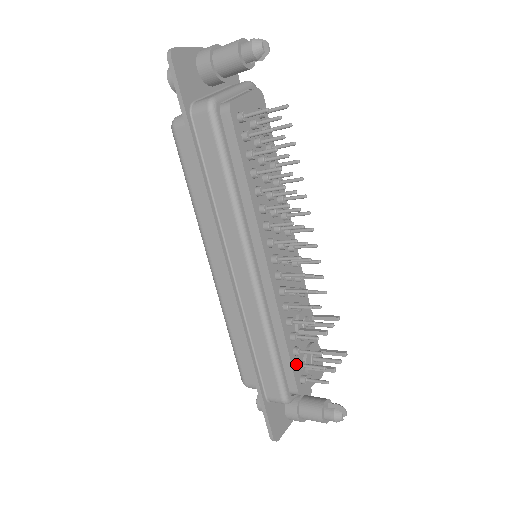
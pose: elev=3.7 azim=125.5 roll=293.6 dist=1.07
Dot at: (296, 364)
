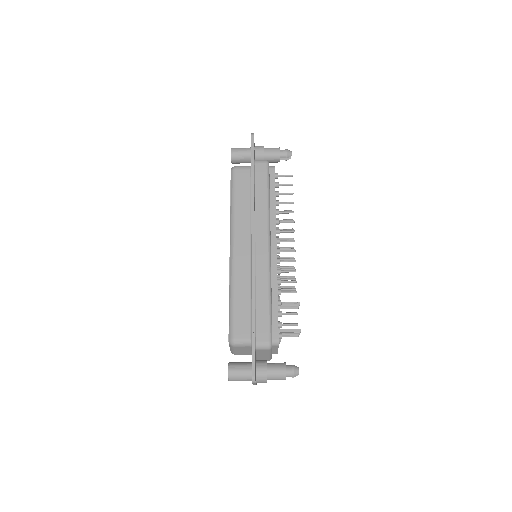
Dot at: (278, 322)
